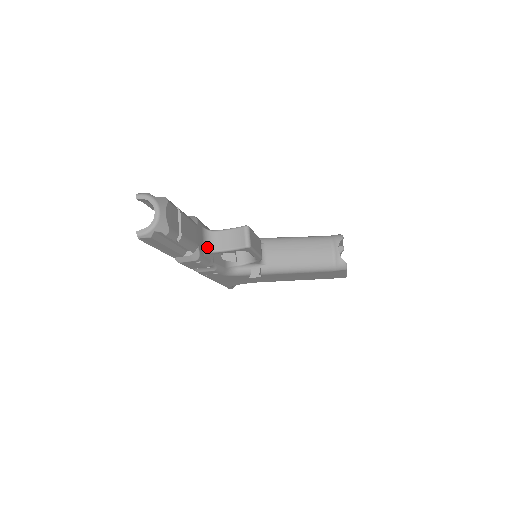
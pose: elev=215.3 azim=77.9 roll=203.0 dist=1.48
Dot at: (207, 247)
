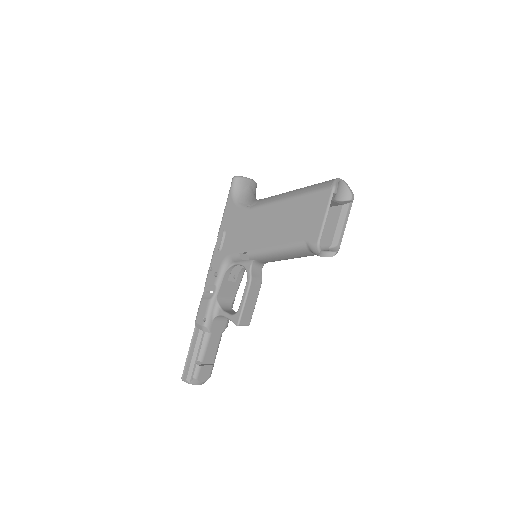
Dot at: (225, 318)
